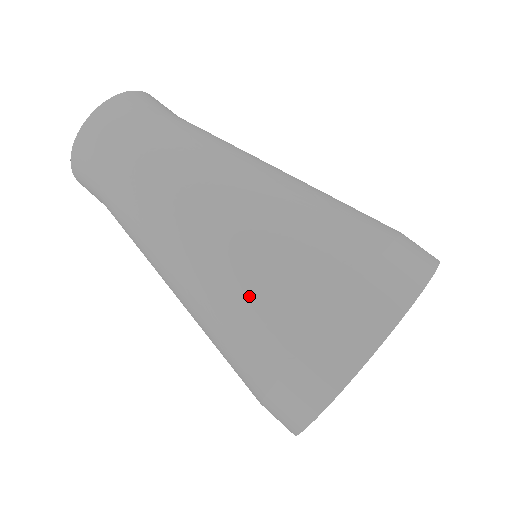
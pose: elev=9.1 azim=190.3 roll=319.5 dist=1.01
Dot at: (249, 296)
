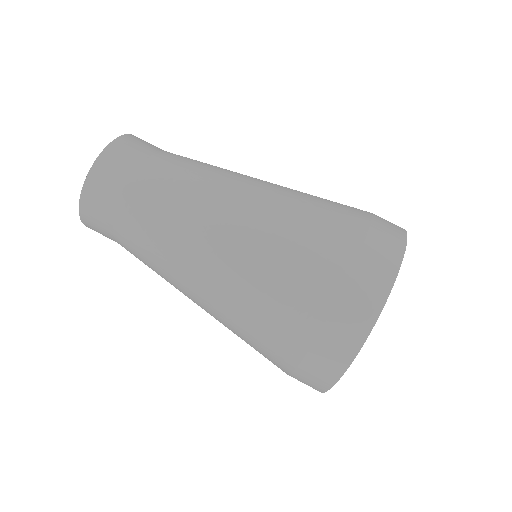
Dot at: (270, 296)
